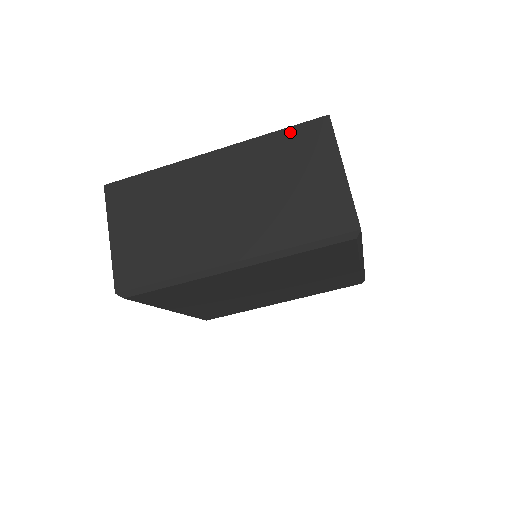
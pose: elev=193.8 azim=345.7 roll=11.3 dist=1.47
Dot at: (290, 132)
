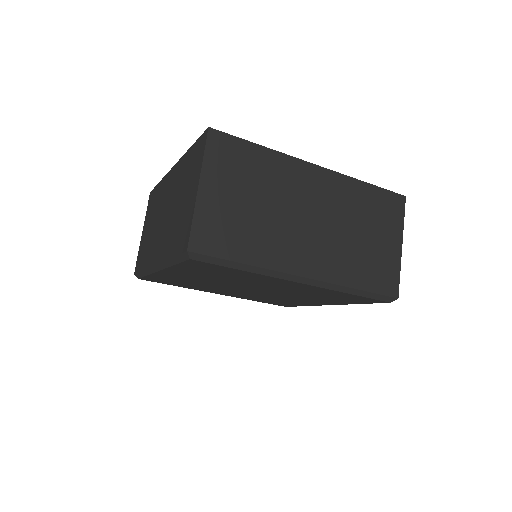
Dot at: (194, 147)
